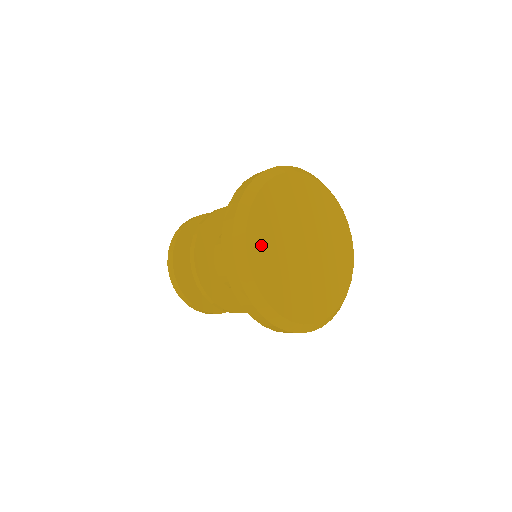
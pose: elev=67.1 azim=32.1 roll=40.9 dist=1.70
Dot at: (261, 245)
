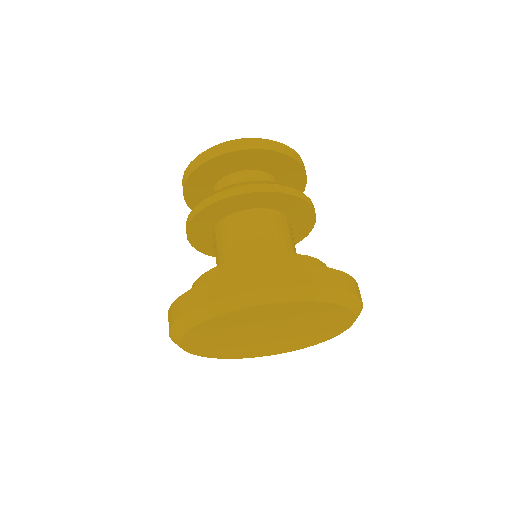
Dot at: (205, 347)
